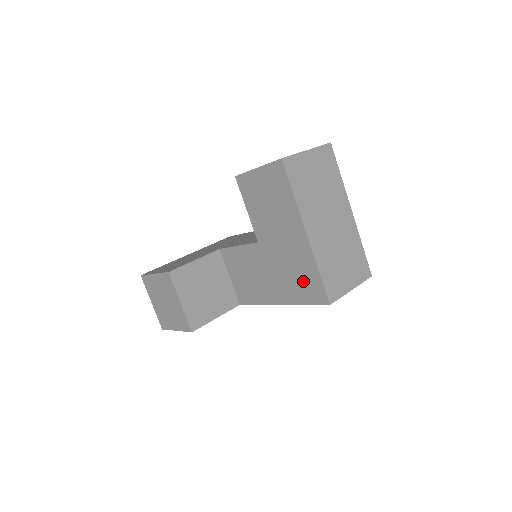
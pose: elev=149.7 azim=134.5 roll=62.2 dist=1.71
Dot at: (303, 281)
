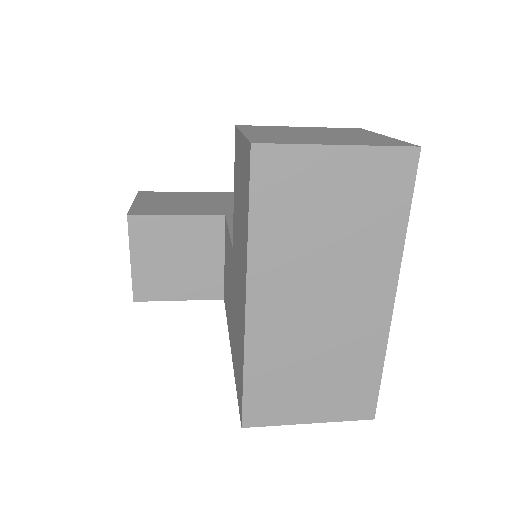
Dot at: (238, 358)
